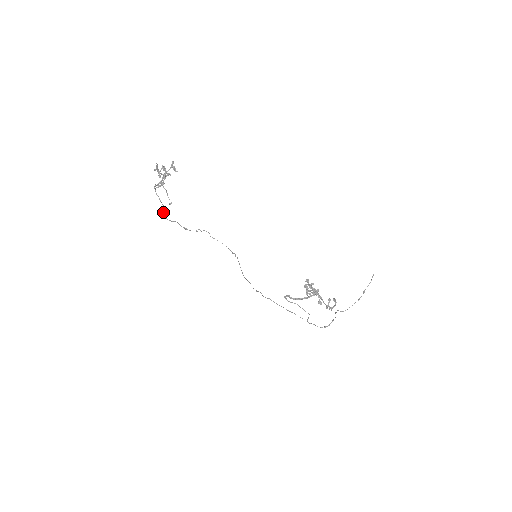
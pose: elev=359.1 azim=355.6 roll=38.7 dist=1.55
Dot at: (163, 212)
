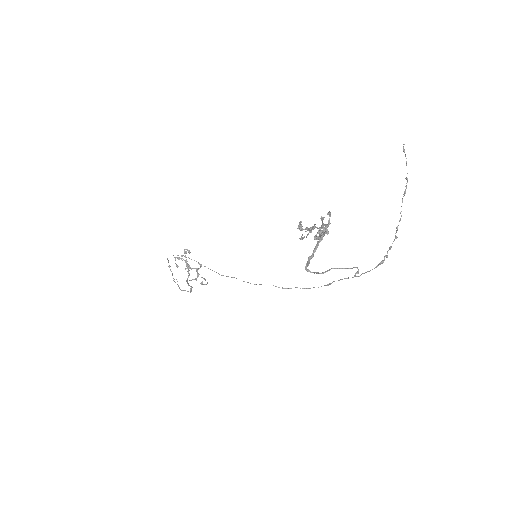
Dot at: (191, 291)
